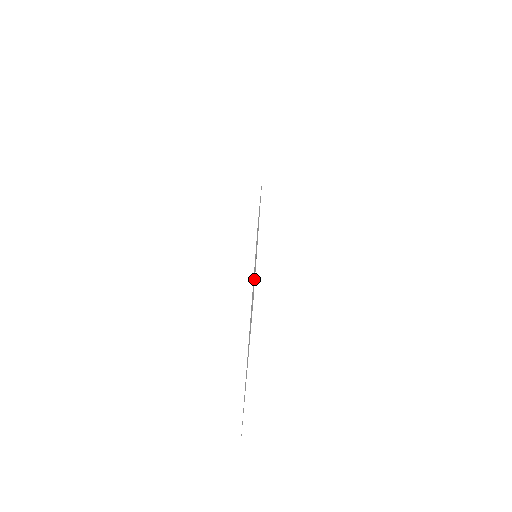
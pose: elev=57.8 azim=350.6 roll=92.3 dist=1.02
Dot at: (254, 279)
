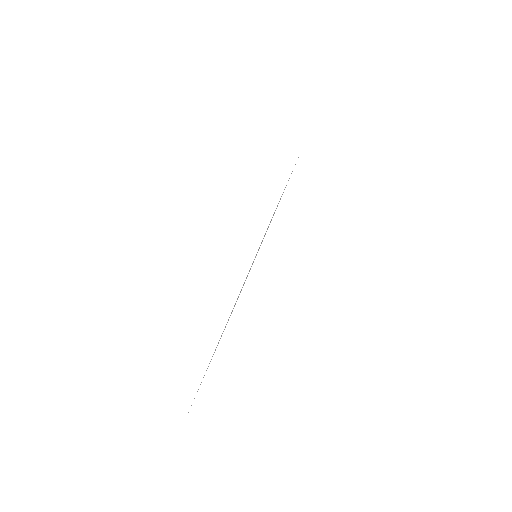
Dot at: occluded
